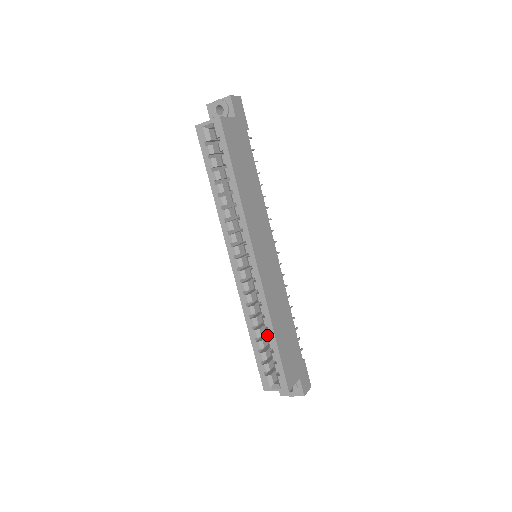
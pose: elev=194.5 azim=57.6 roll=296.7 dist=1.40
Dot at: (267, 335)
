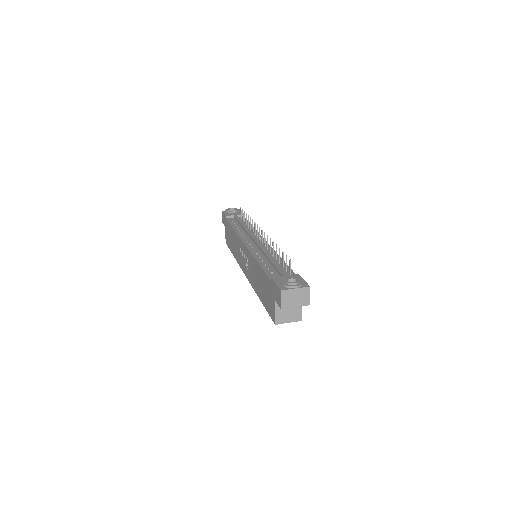
Dot at: occluded
